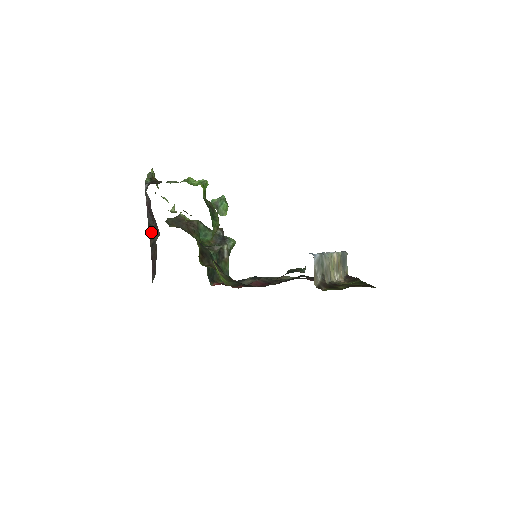
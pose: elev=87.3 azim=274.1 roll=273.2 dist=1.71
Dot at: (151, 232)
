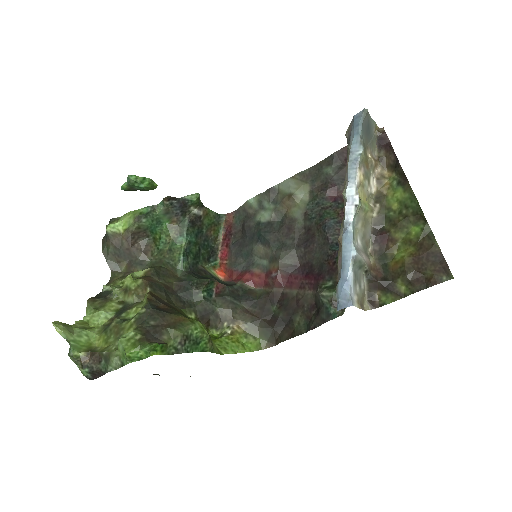
Dot at: occluded
